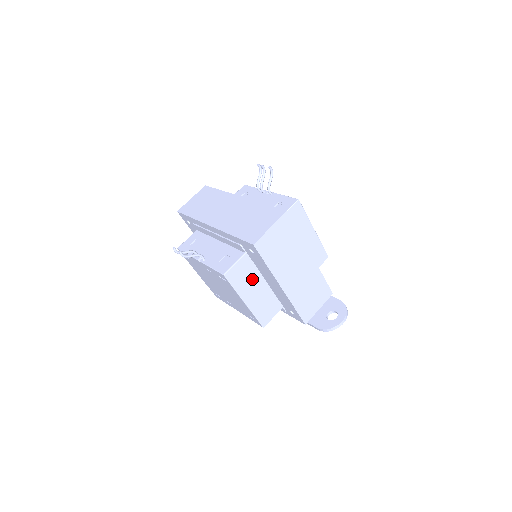
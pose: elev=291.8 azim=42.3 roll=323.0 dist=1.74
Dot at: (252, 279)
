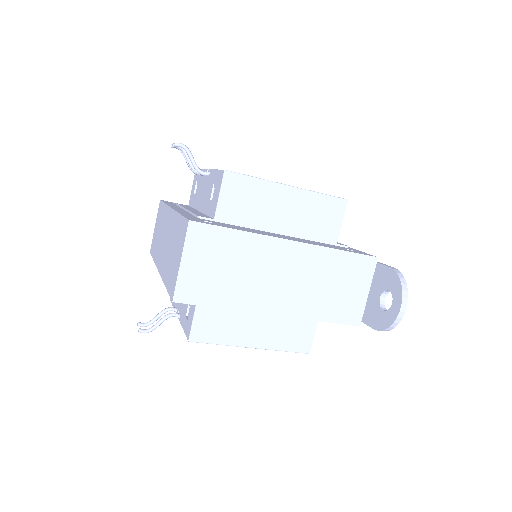
Dot at: (238, 316)
